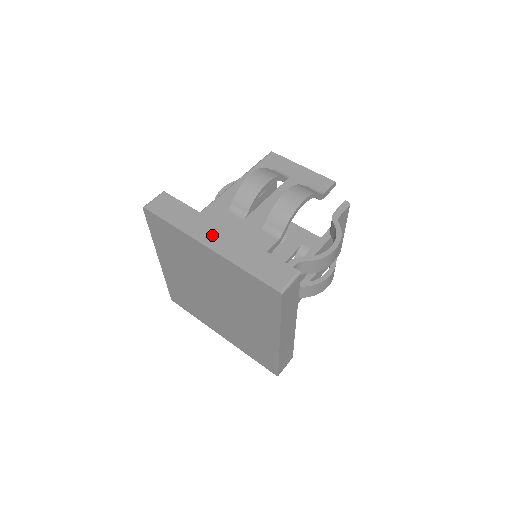
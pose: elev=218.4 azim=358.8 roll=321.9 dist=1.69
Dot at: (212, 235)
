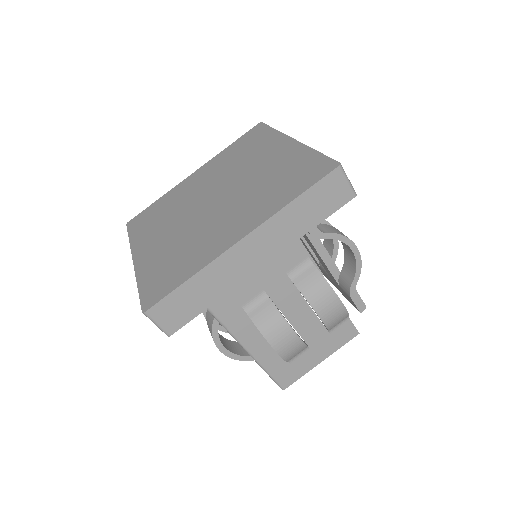
Dot at: occluded
